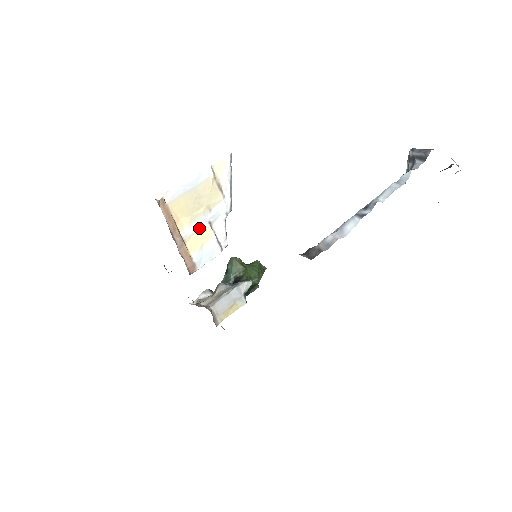
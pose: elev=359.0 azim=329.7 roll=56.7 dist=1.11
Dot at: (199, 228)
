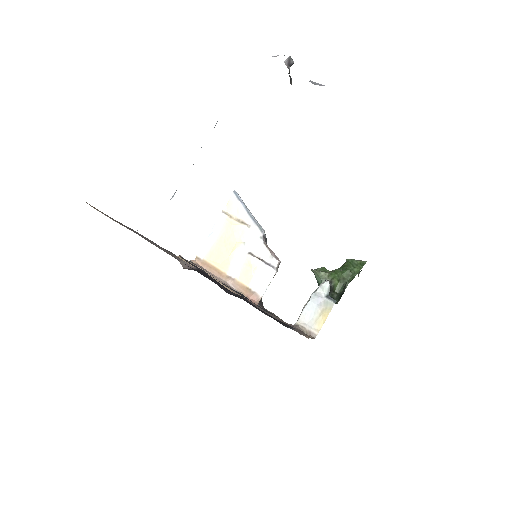
Dot at: (242, 262)
